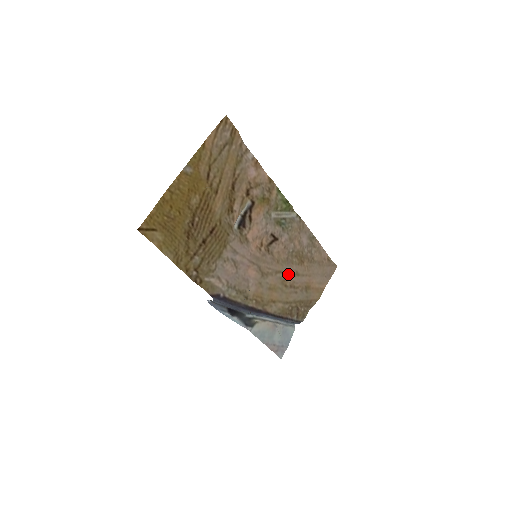
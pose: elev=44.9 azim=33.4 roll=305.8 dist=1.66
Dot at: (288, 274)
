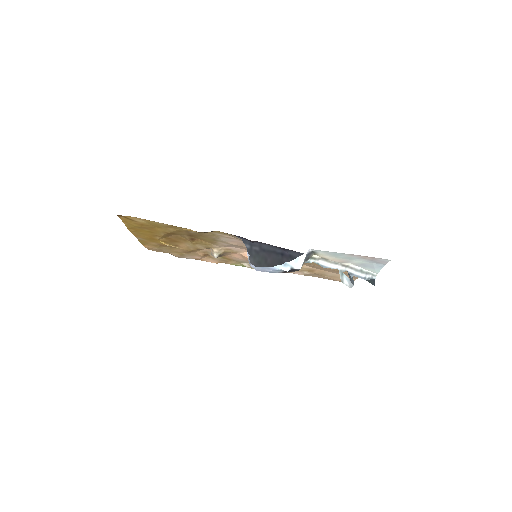
Dot at: (305, 264)
